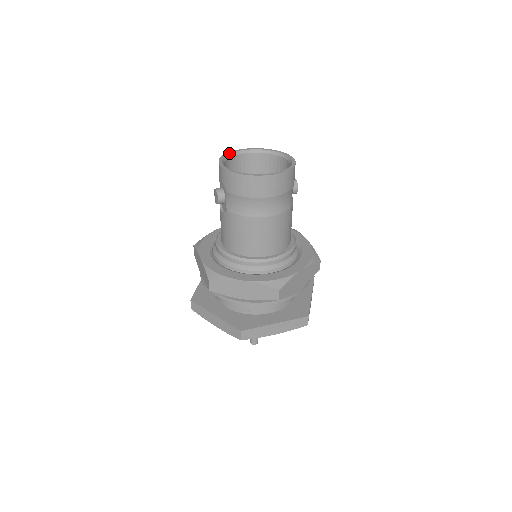
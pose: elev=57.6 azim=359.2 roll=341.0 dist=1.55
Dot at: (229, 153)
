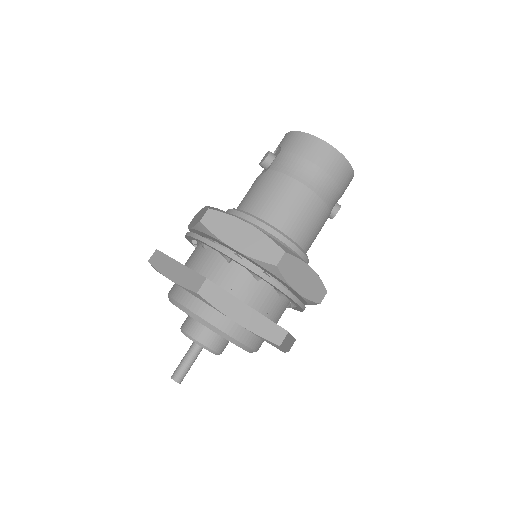
Dot at: occluded
